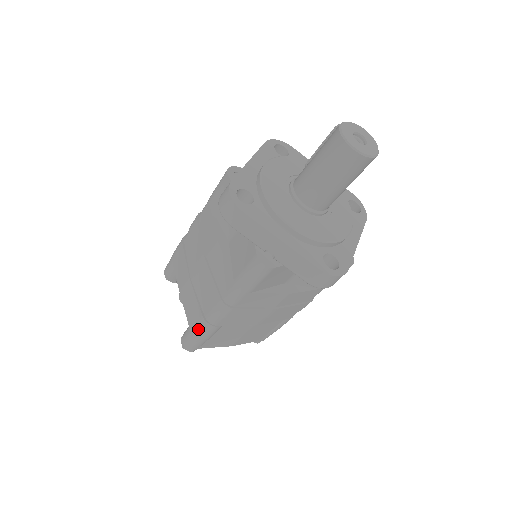
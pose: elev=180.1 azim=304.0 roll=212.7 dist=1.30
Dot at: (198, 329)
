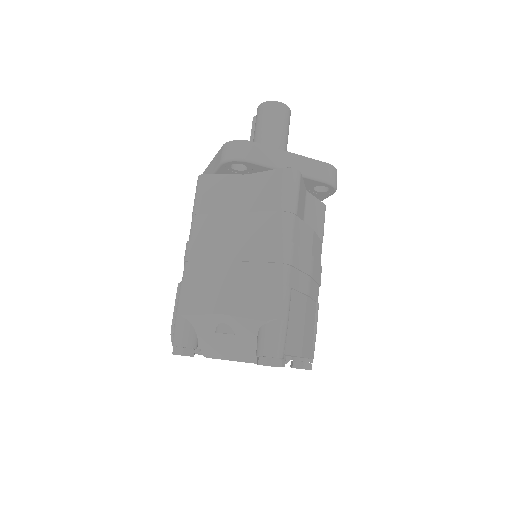
Dot at: (275, 306)
